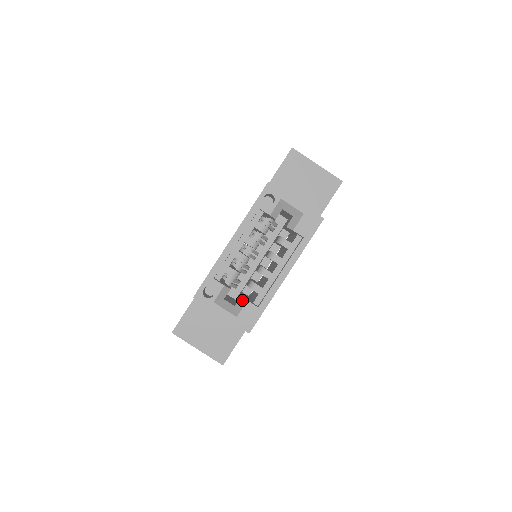
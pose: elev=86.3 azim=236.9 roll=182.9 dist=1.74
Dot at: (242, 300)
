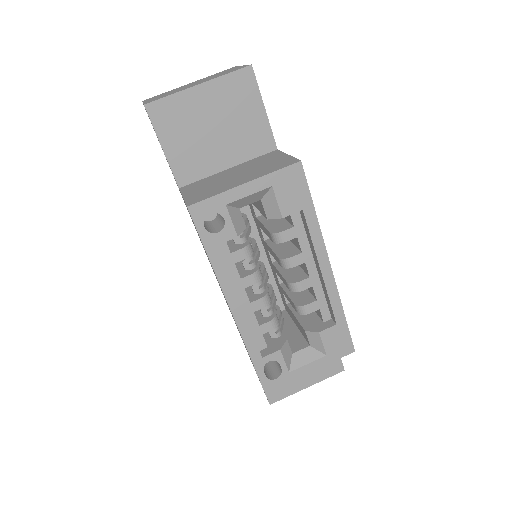
Dot at: (312, 336)
